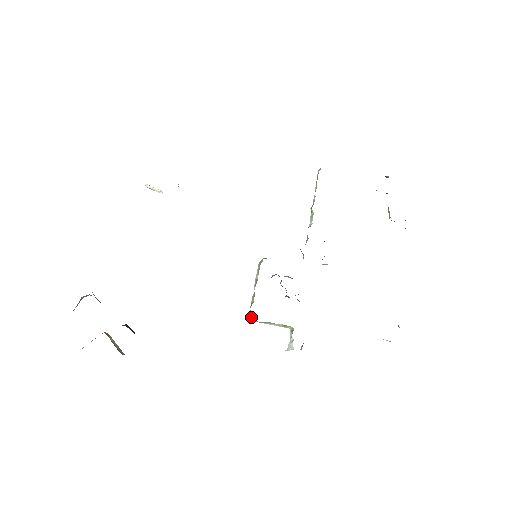
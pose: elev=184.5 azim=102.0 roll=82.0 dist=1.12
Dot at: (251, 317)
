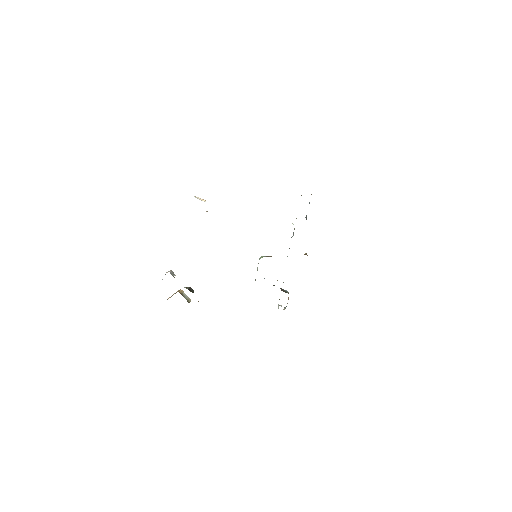
Dot at: occluded
